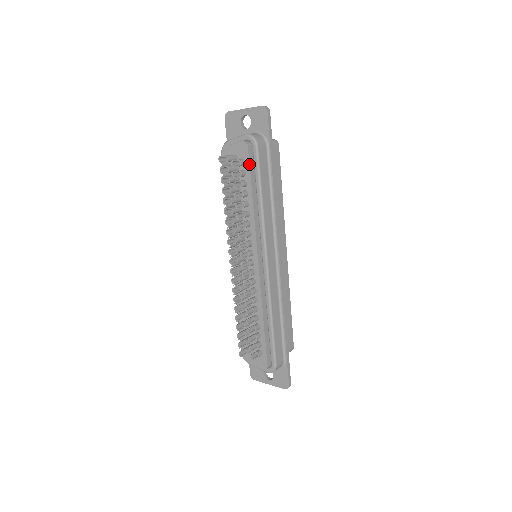
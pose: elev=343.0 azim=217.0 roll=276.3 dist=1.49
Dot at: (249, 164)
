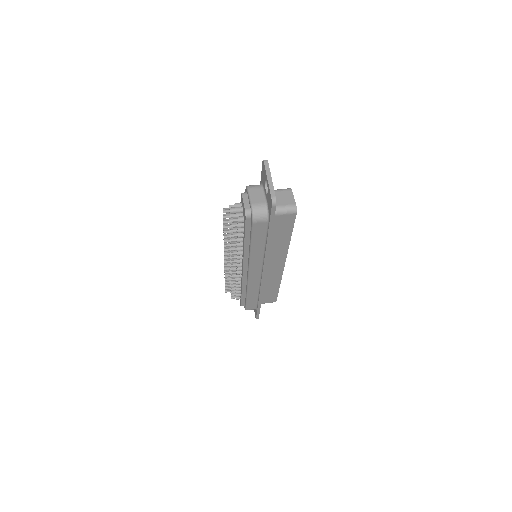
Dot at: (245, 227)
